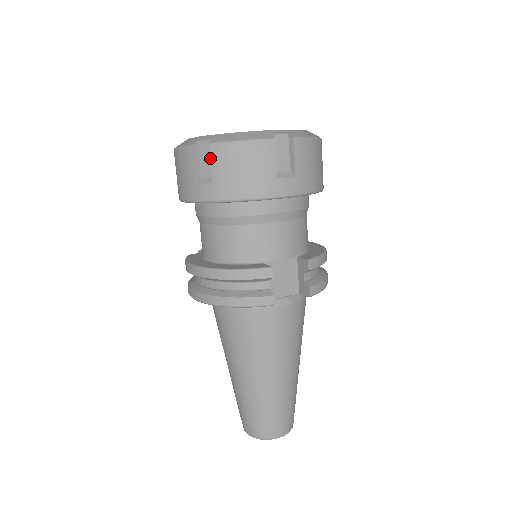
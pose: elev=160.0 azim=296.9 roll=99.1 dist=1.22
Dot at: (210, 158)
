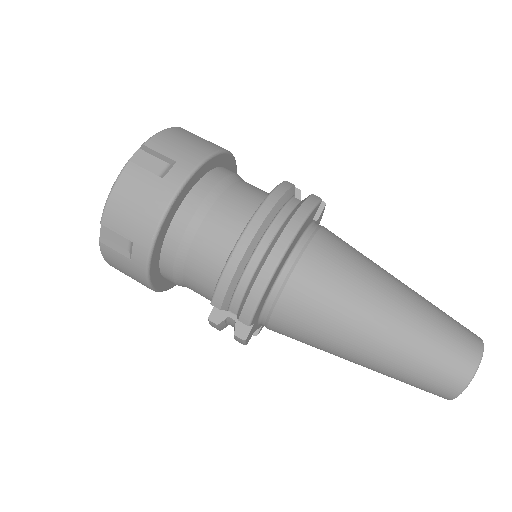
Dot at: (154, 150)
